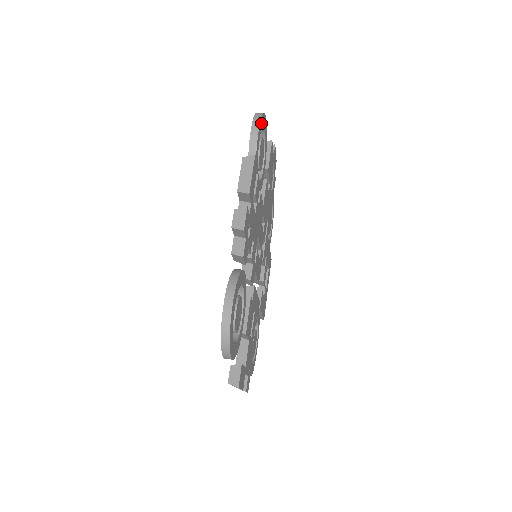
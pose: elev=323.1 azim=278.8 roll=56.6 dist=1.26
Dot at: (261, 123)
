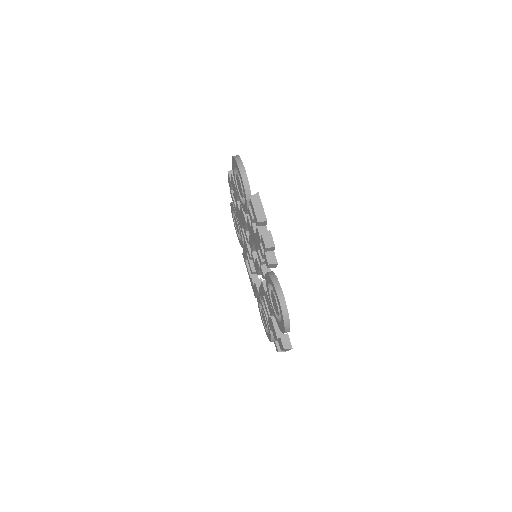
Dot at: occluded
